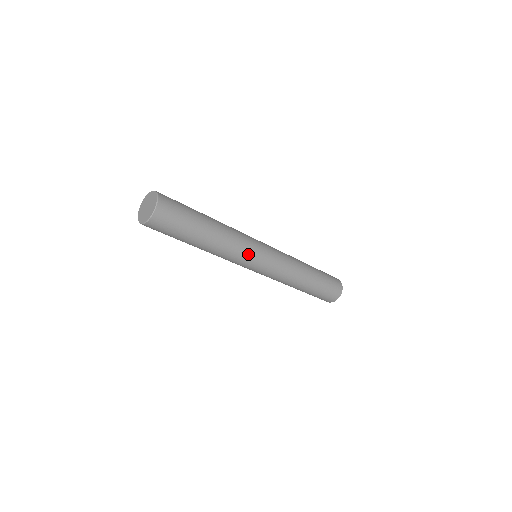
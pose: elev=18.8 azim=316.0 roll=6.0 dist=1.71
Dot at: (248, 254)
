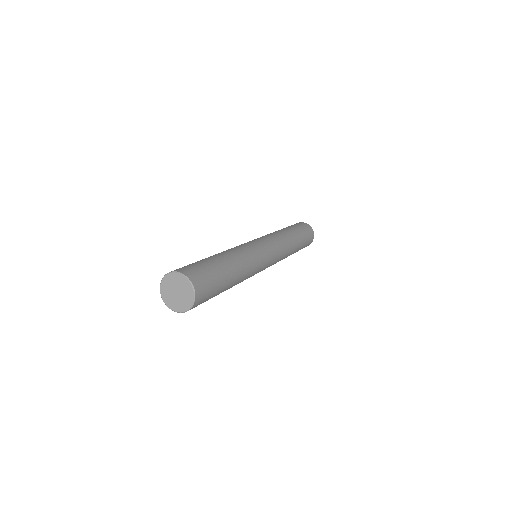
Dot at: (260, 266)
